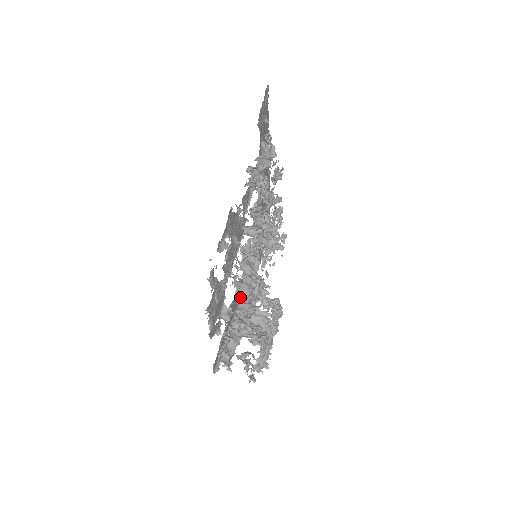
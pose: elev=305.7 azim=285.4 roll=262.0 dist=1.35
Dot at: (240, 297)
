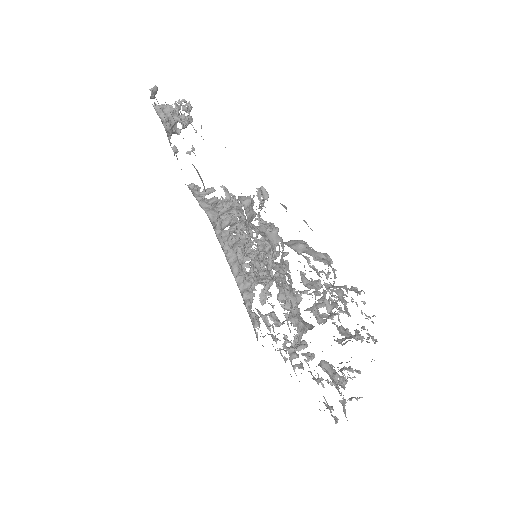
Dot at: occluded
